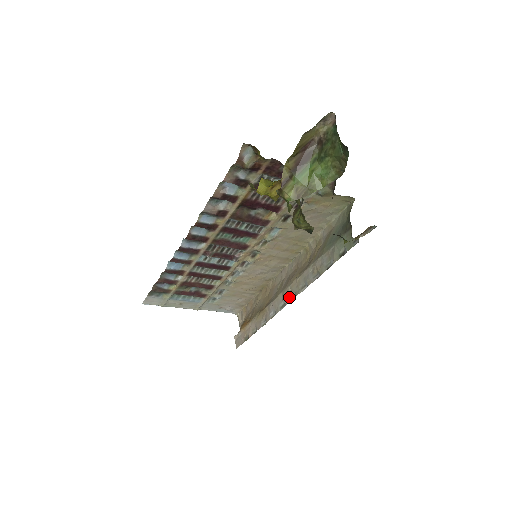
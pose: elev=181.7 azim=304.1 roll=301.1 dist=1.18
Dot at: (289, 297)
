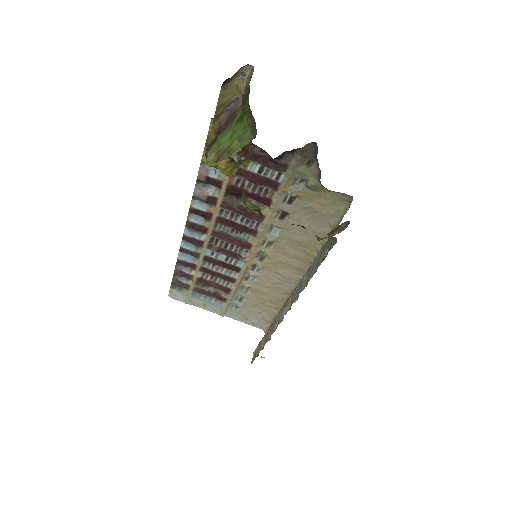
Dot at: (287, 308)
